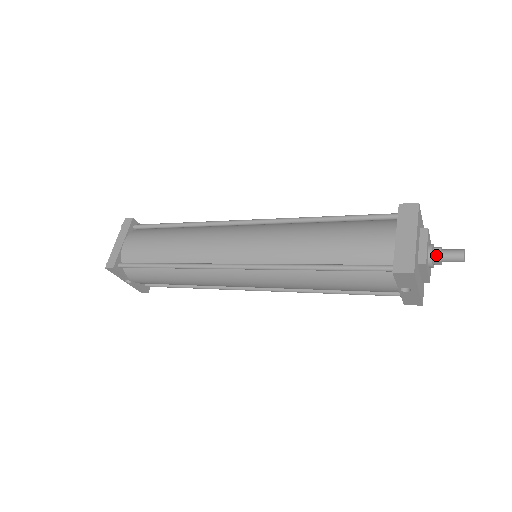
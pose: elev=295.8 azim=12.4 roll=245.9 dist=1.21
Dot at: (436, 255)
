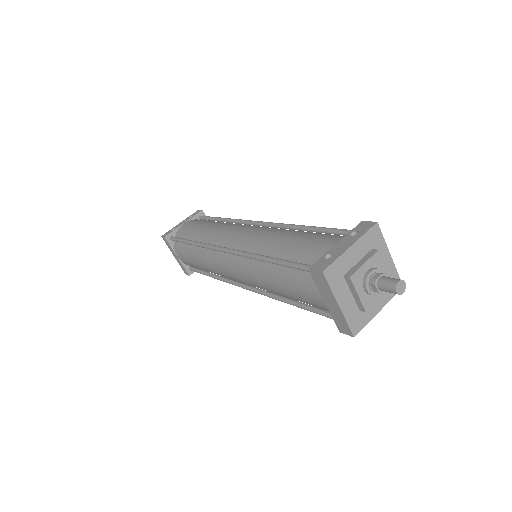
Dot at: (374, 291)
